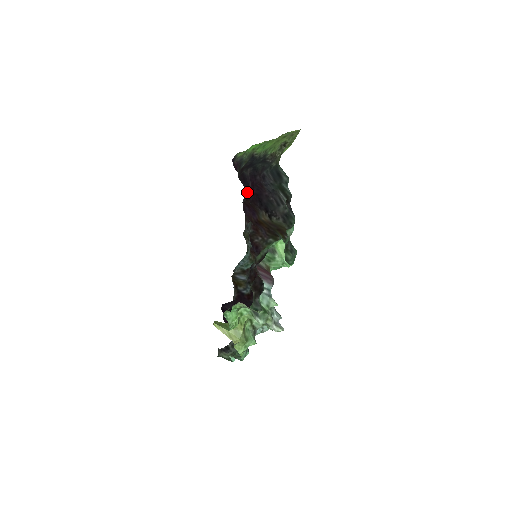
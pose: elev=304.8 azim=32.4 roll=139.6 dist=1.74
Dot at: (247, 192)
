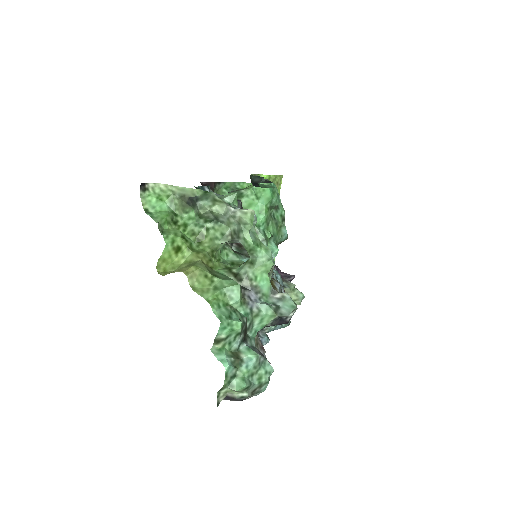
Dot at: occluded
